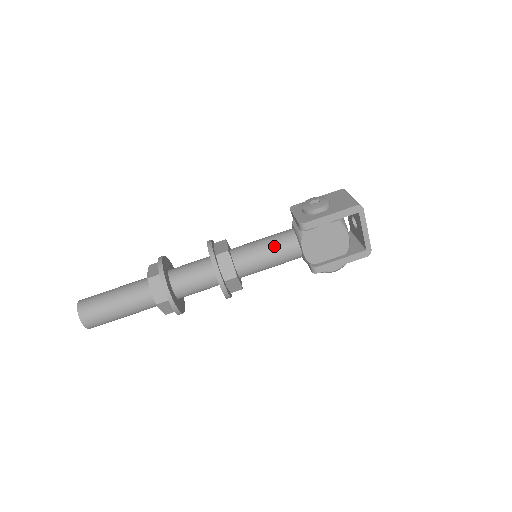
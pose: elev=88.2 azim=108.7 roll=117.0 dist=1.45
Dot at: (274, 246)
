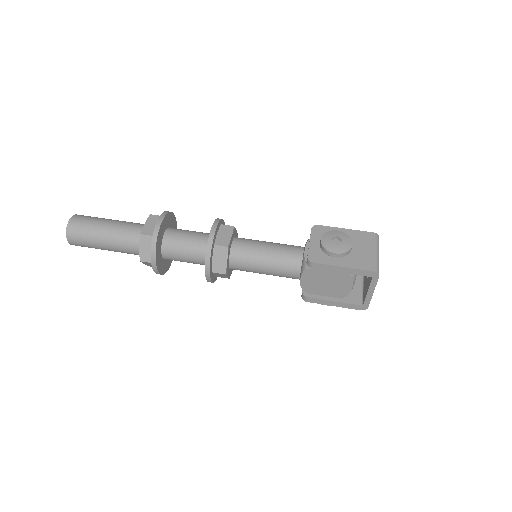
Dot at: (275, 261)
